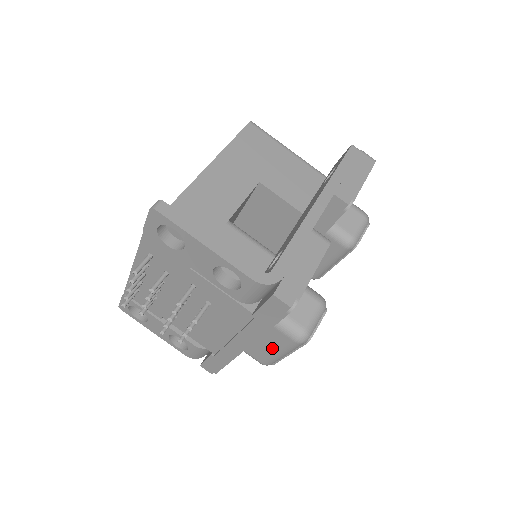
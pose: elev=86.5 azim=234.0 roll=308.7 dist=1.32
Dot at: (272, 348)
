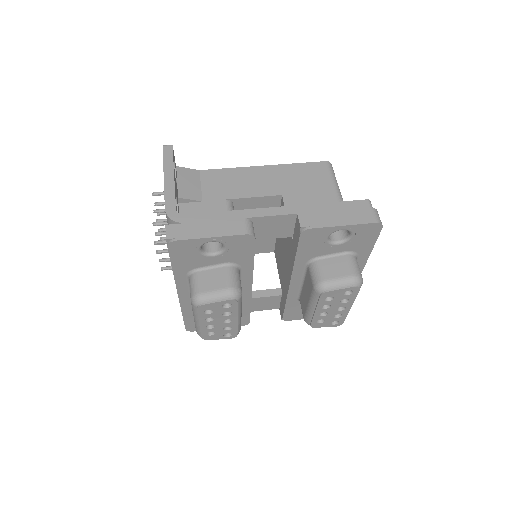
Dot at: occluded
